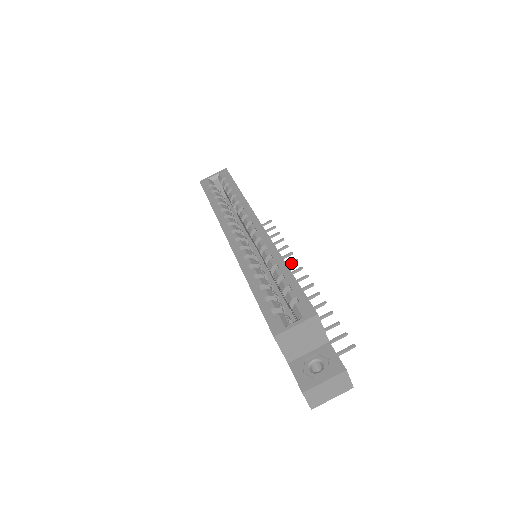
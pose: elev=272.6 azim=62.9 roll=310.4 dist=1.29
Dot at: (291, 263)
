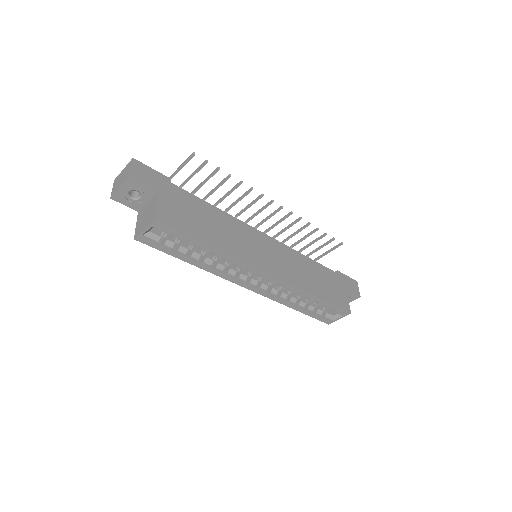
Dot at: occluded
